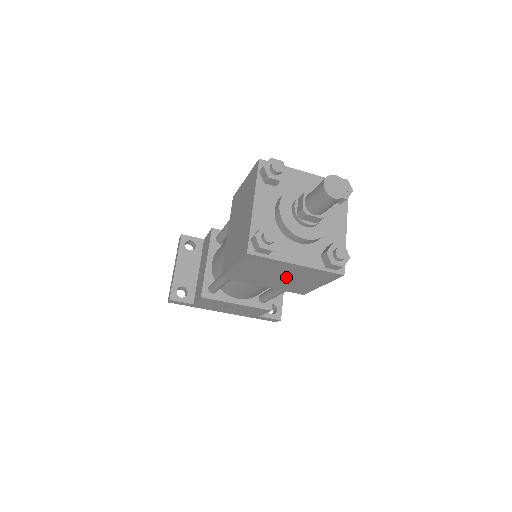
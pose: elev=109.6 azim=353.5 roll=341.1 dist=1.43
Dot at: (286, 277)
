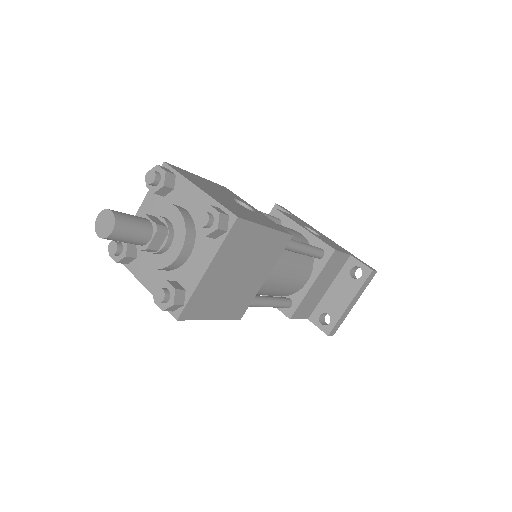
Dot at: occluded
